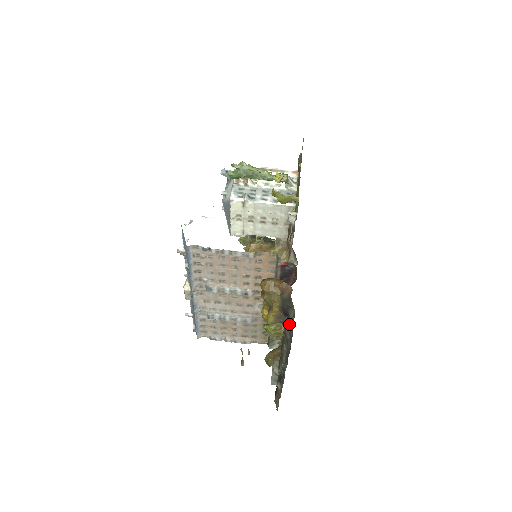
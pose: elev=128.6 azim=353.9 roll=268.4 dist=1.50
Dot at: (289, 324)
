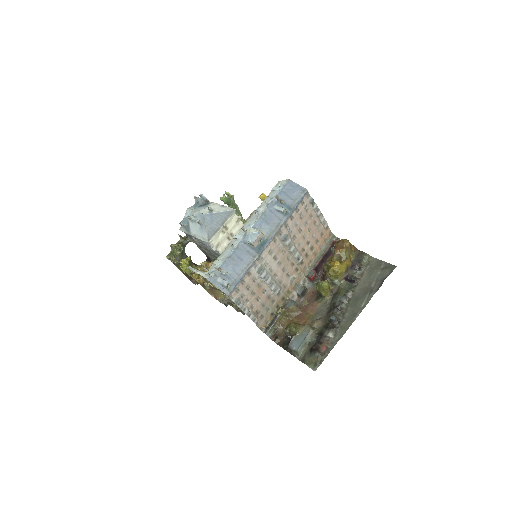
Dot at: (356, 274)
